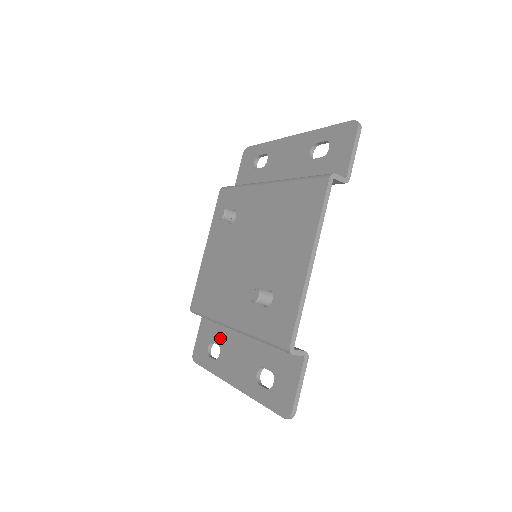
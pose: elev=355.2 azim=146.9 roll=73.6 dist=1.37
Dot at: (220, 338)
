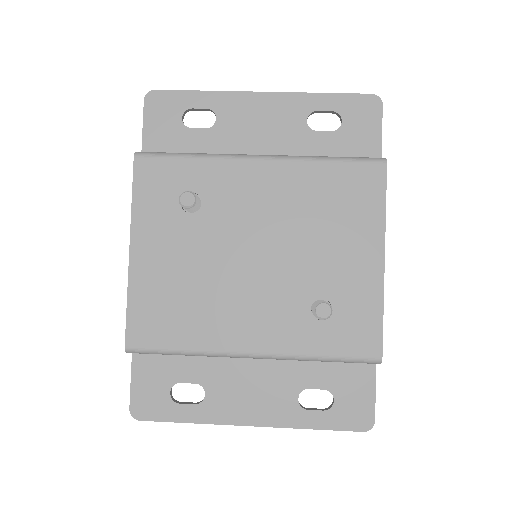
Dot at: (198, 374)
